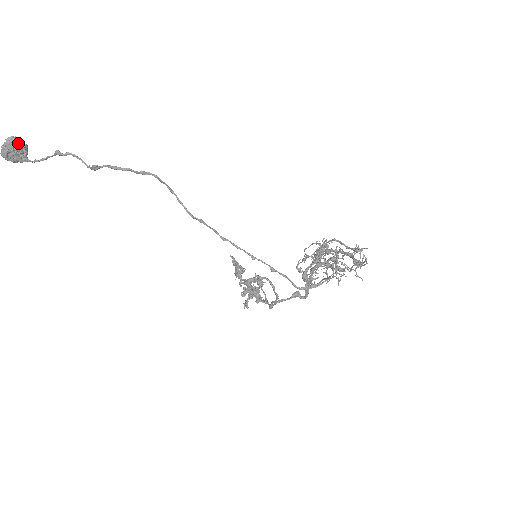
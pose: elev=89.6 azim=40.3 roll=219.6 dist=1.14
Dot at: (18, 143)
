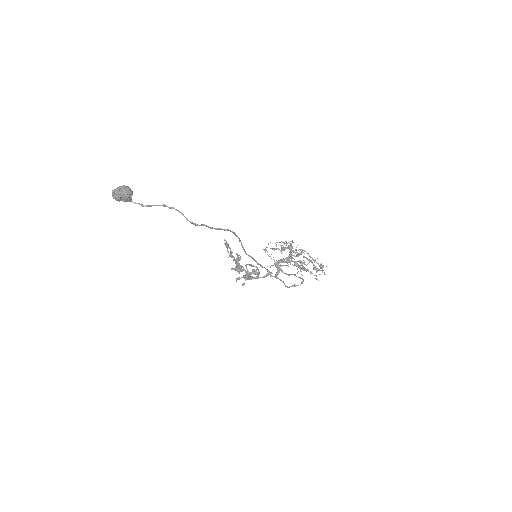
Dot at: (131, 193)
